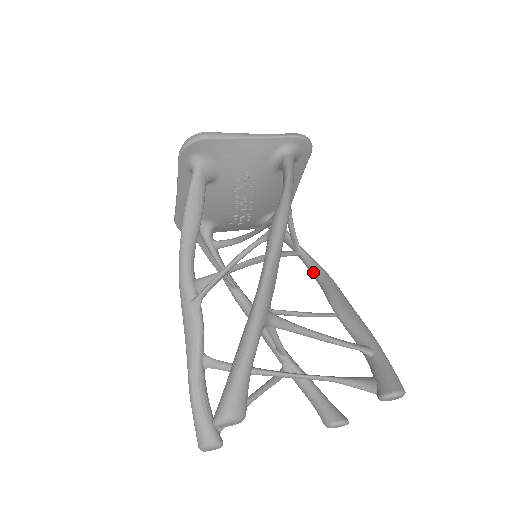
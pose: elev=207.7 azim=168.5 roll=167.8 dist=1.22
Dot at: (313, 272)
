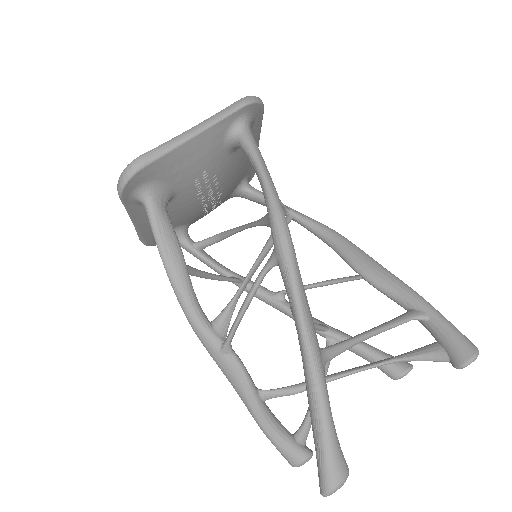
Dot at: (317, 235)
